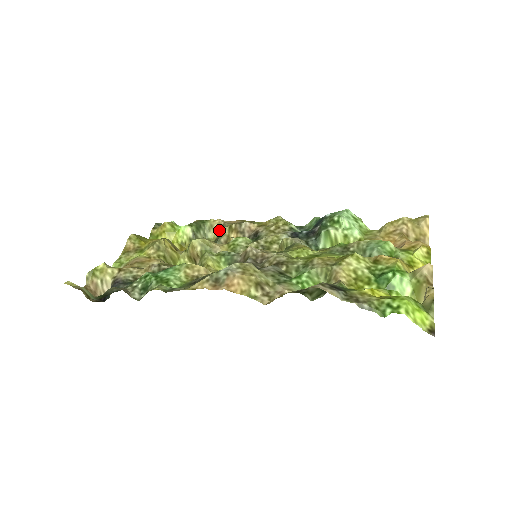
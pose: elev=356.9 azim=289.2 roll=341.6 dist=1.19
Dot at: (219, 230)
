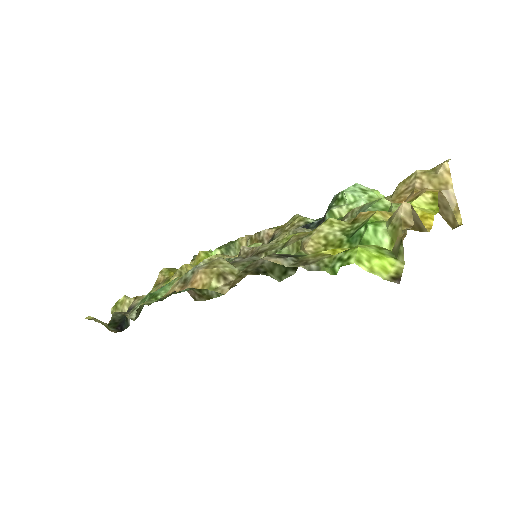
Dot at: occluded
